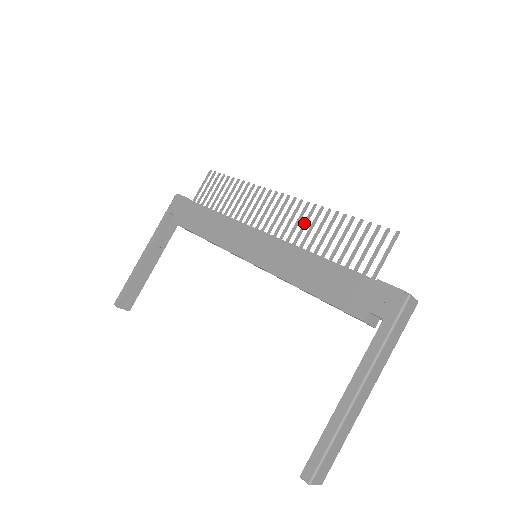
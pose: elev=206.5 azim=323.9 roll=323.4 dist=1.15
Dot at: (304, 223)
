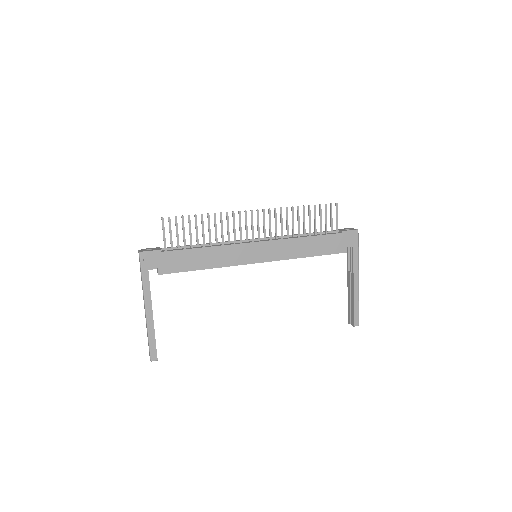
Dot at: (281, 222)
